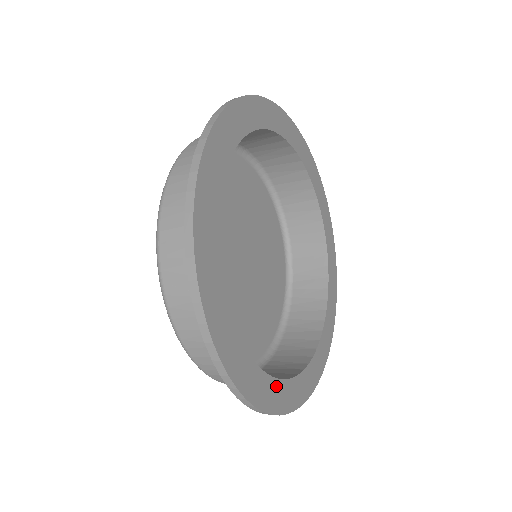
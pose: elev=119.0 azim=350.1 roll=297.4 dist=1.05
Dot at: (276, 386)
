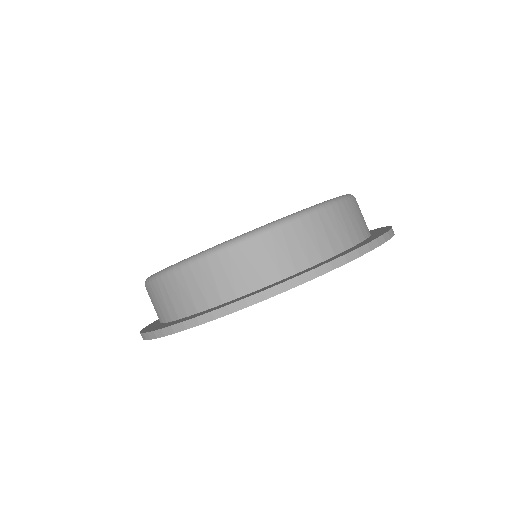
Dot at: occluded
